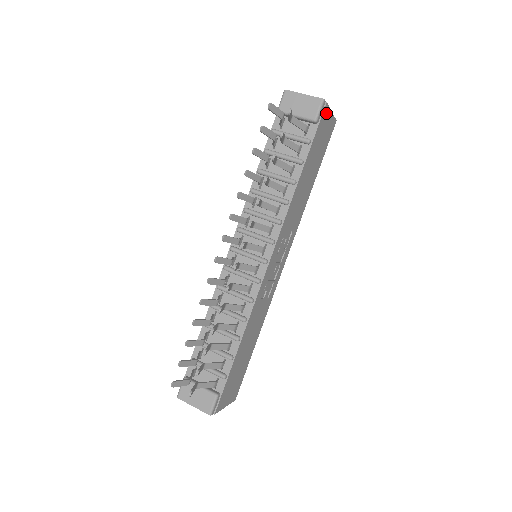
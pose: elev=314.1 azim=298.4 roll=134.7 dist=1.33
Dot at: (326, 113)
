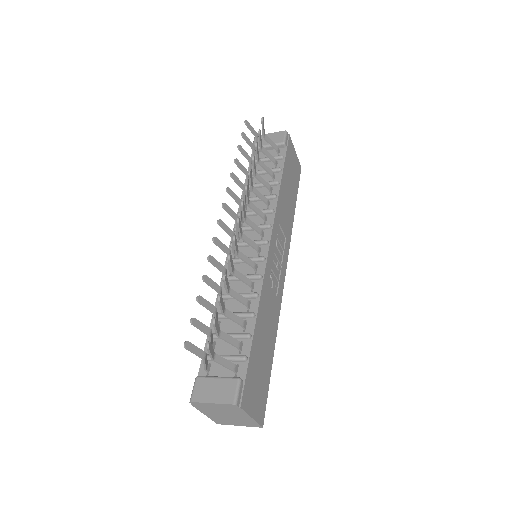
Dot at: (291, 145)
